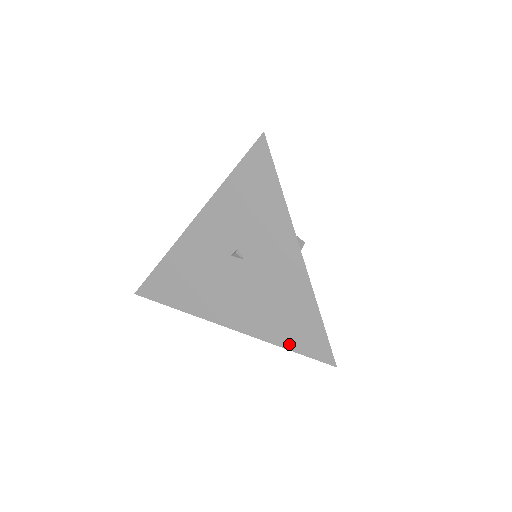
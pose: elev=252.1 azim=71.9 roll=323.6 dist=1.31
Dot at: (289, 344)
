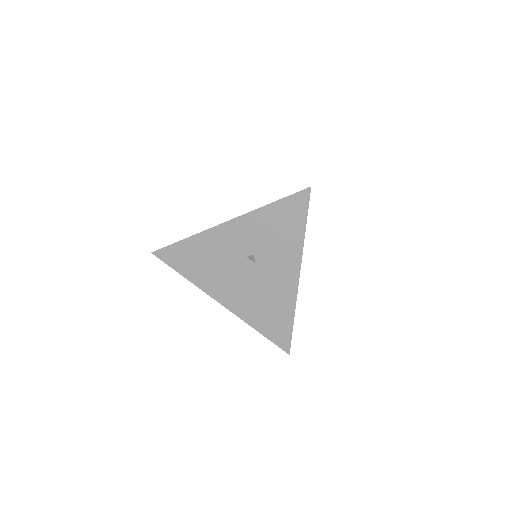
Dot at: (262, 330)
